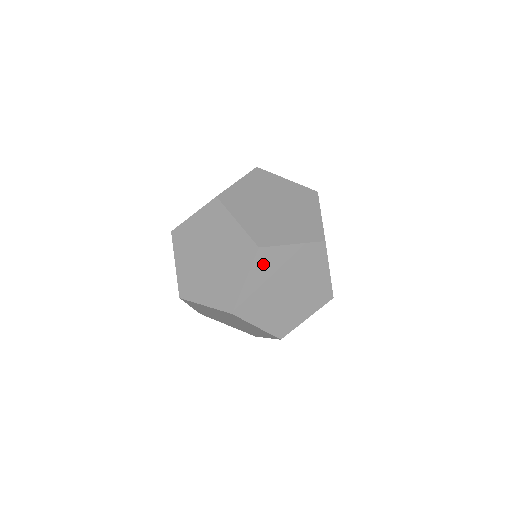
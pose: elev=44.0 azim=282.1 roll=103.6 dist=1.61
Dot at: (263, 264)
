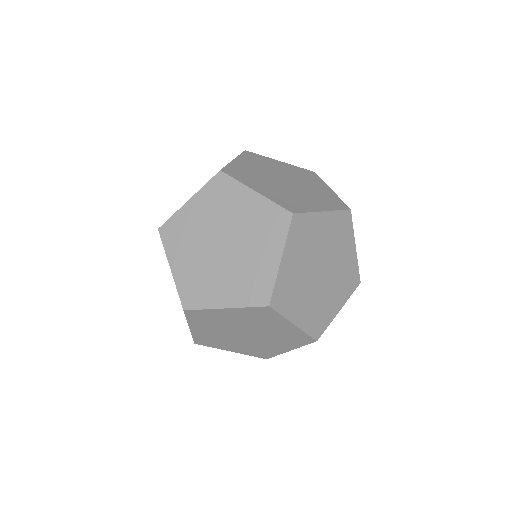
Dot at: (286, 301)
